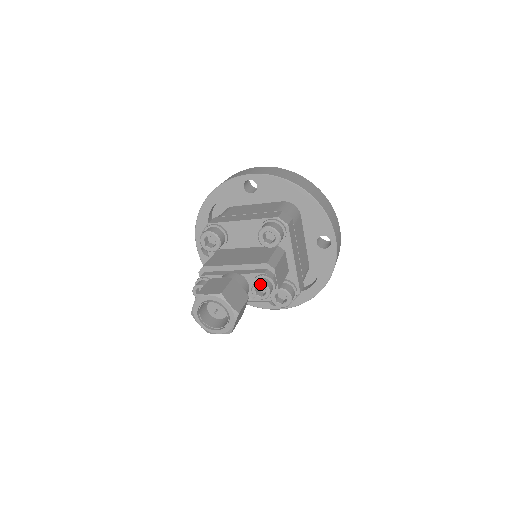
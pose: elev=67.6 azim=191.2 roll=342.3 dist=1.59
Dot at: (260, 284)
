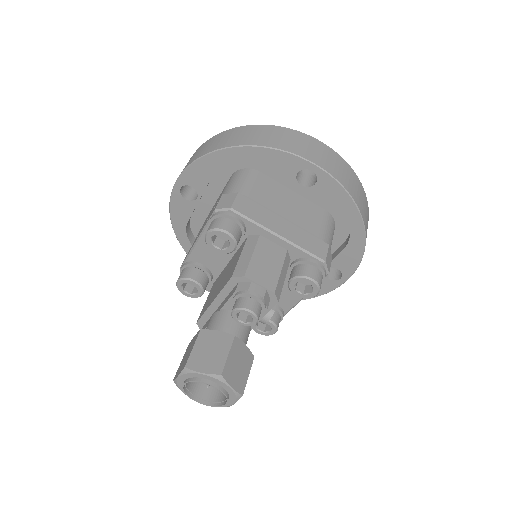
Dot at: (234, 312)
